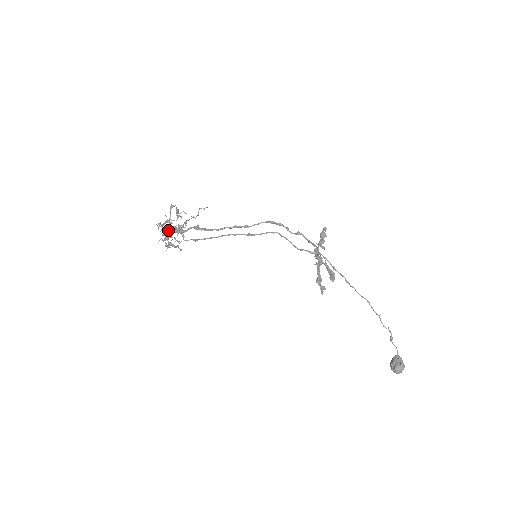
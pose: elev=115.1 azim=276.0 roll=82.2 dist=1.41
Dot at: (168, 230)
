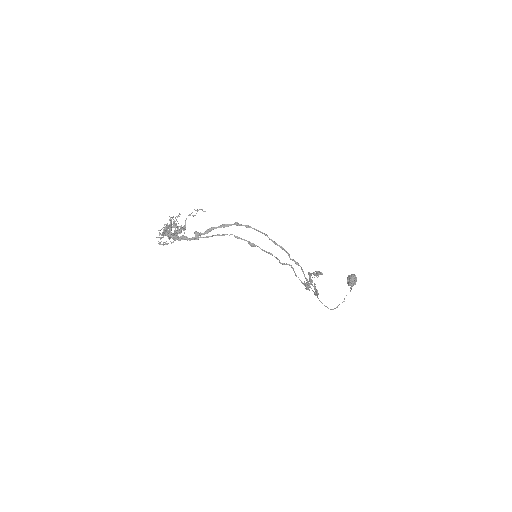
Dot at: occluded
